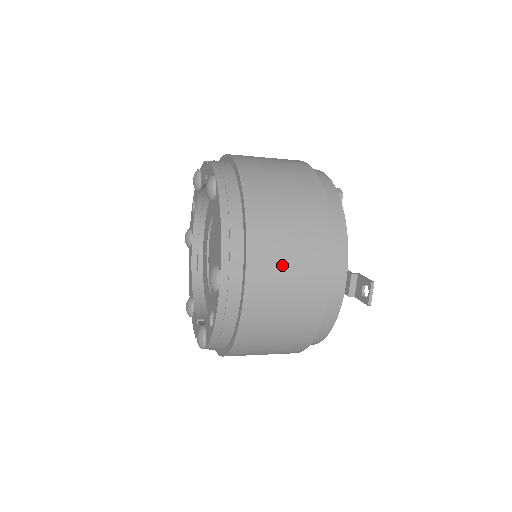
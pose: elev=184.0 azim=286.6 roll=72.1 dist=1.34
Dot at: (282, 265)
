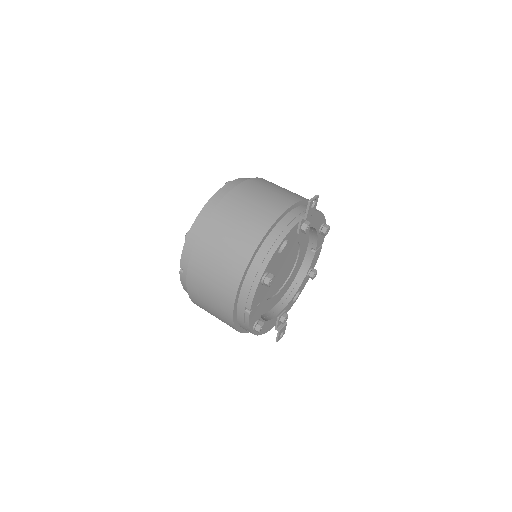
Dot at: occluded
